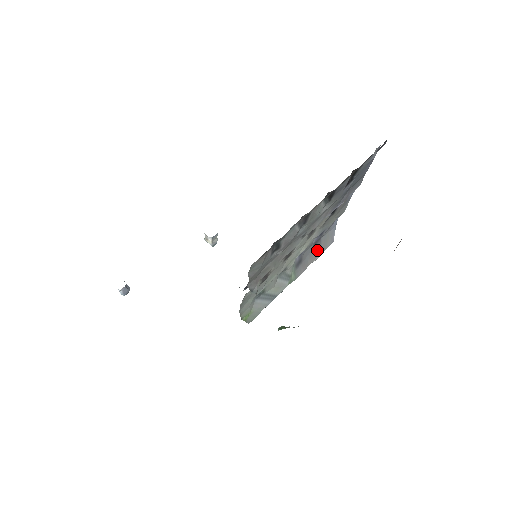
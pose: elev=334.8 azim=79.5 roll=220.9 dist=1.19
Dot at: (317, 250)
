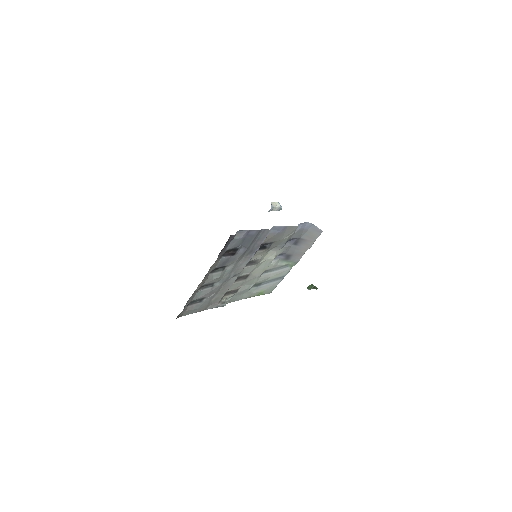
Dot at: (305, 243)
